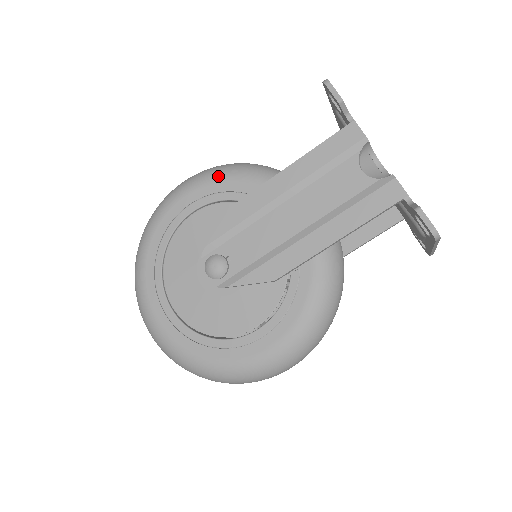
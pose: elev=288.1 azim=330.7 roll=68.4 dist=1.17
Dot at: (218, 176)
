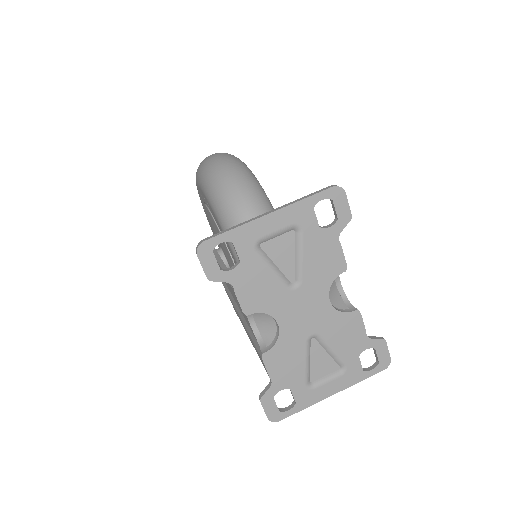
Dot at: (207, 196)
